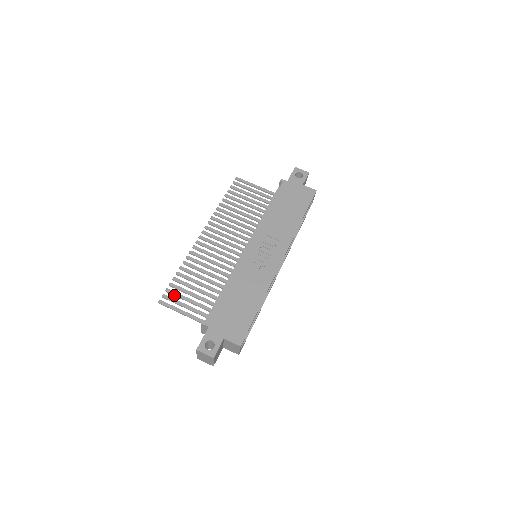
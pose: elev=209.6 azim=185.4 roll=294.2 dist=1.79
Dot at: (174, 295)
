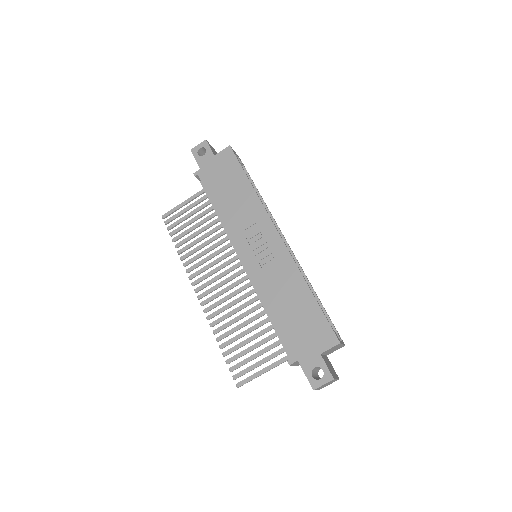
Dot at: occluded
